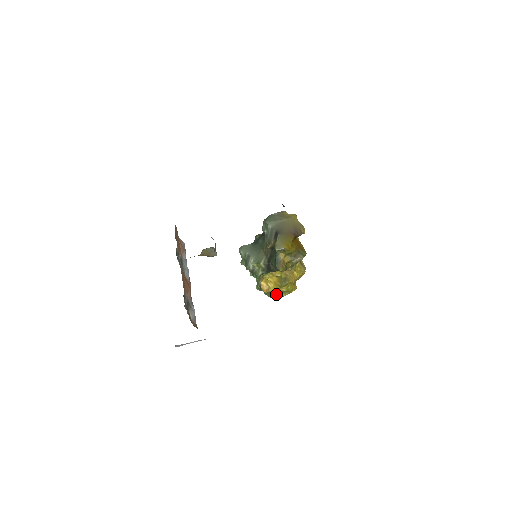
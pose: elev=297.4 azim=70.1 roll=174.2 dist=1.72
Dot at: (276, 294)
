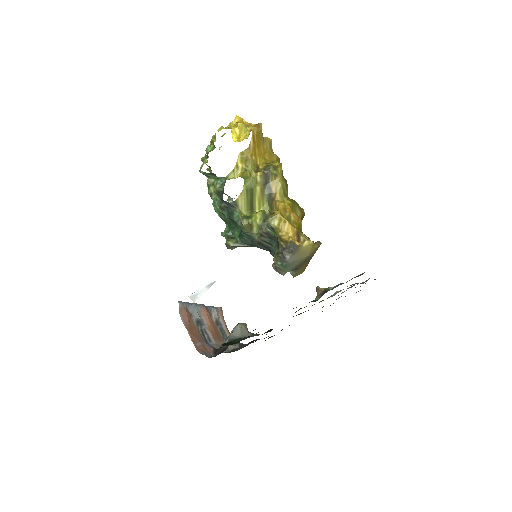
Dot at: occluded
